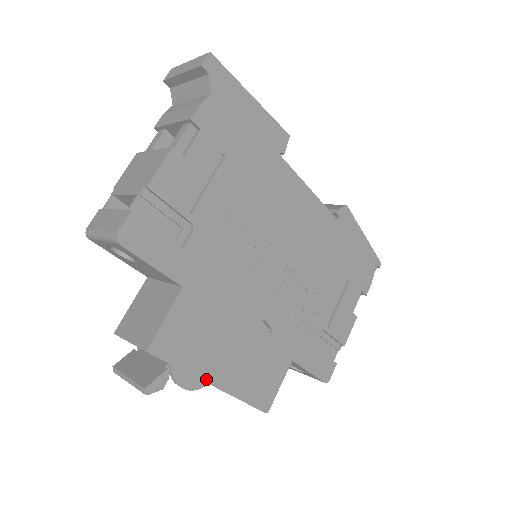
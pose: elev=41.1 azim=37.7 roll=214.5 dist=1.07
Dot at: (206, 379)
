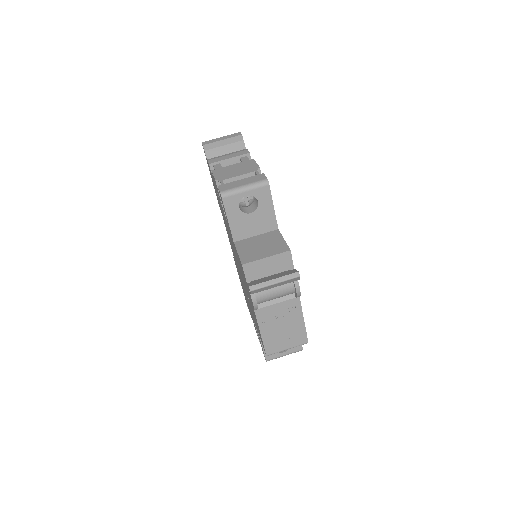
Dot at: occluded
